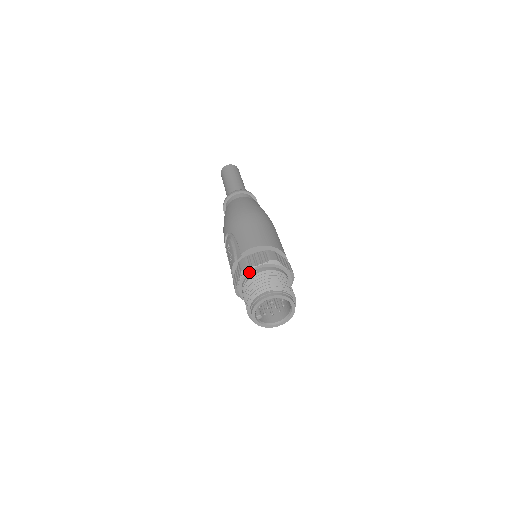
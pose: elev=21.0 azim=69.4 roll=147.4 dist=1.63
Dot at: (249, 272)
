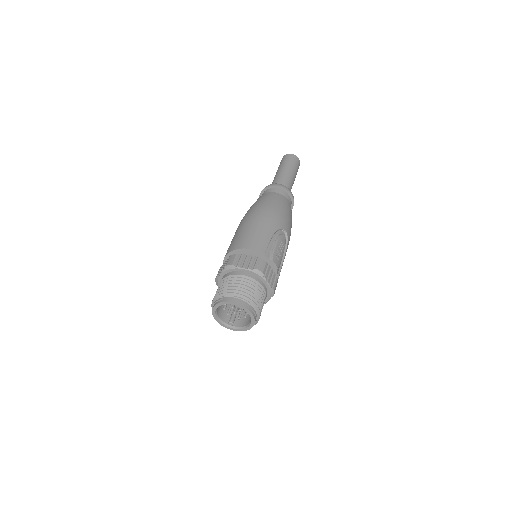
Dot at: (219, 282)
